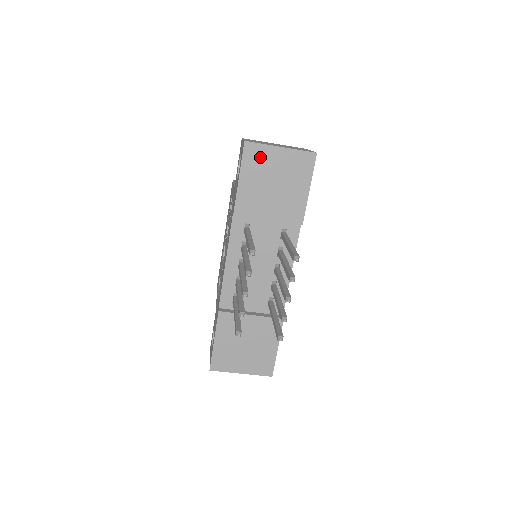
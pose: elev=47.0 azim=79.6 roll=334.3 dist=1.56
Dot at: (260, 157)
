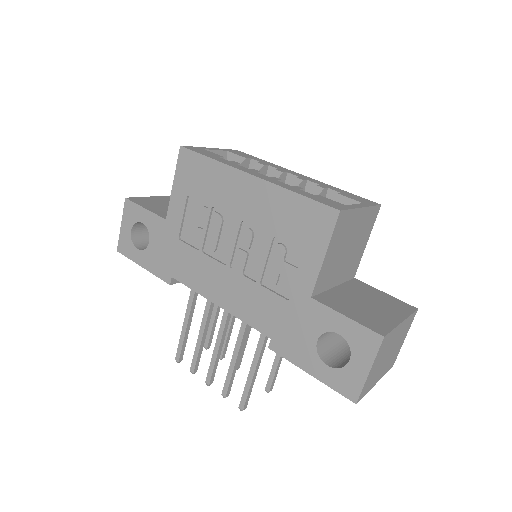
Dot at: occluded
